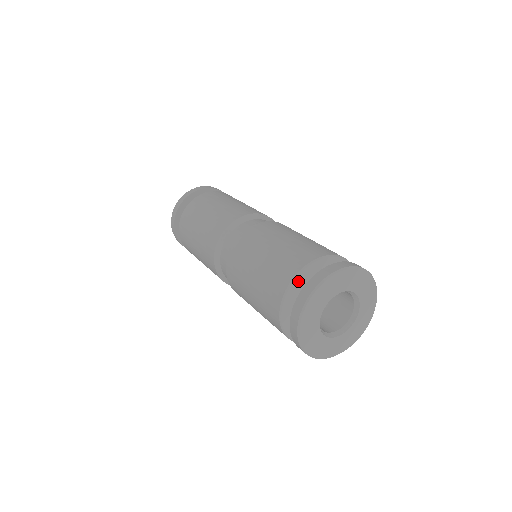
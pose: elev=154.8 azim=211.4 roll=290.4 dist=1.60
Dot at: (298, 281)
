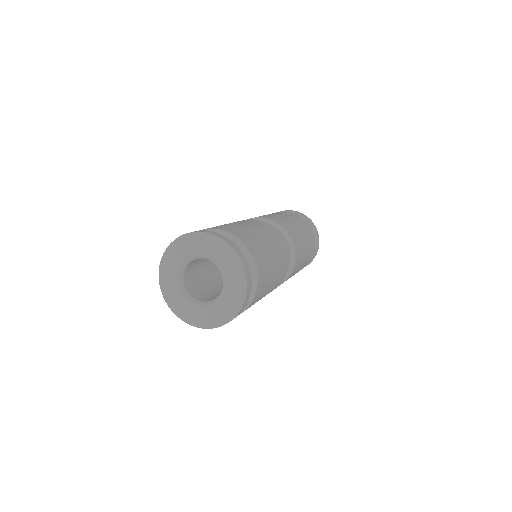
Dot at: occluded
